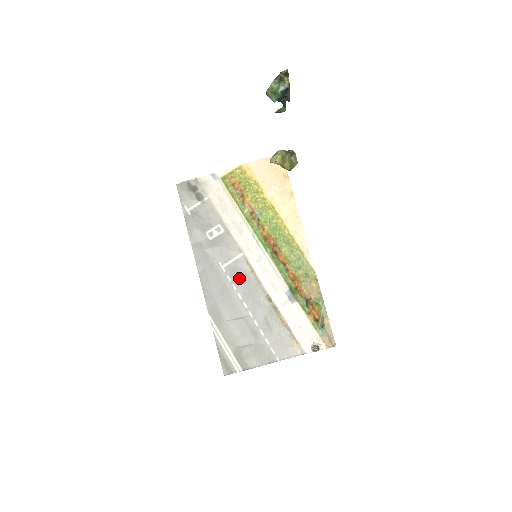
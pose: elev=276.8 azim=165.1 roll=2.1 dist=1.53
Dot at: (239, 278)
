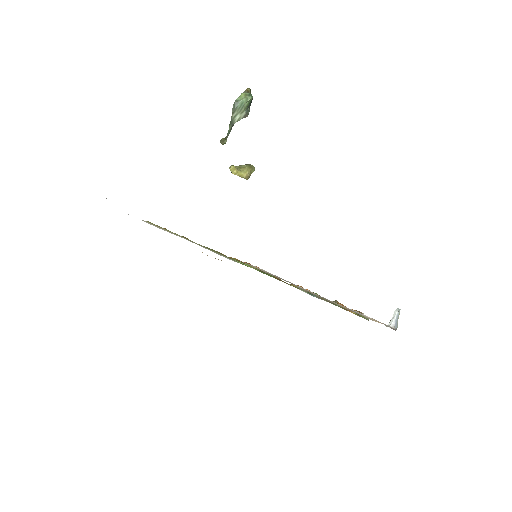
Dot at: occluded
